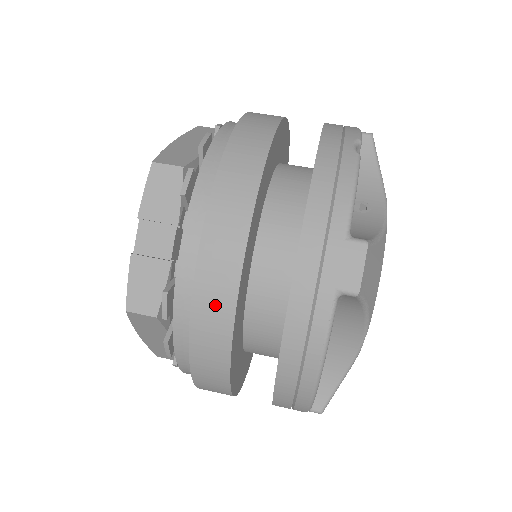
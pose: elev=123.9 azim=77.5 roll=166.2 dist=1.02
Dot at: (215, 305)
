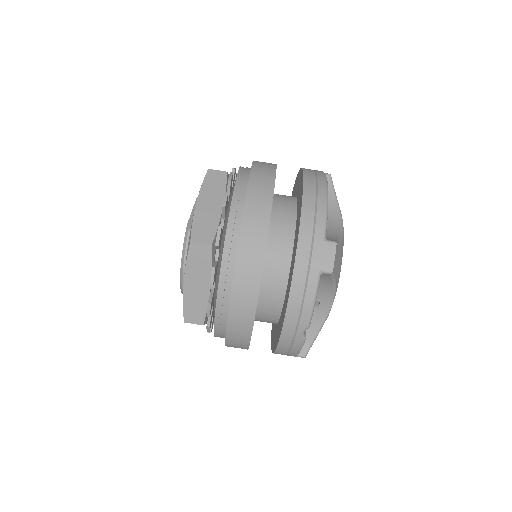
Dot at: occluded
